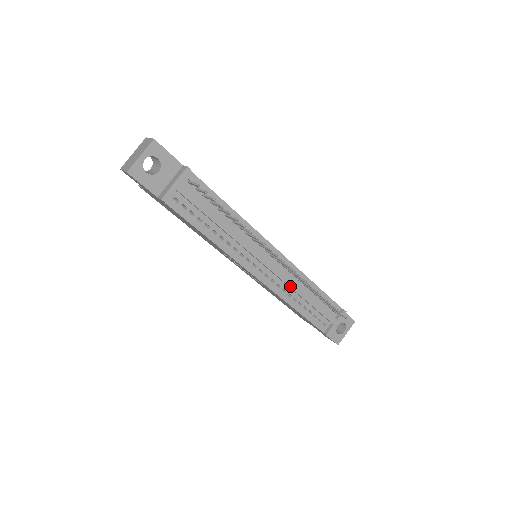
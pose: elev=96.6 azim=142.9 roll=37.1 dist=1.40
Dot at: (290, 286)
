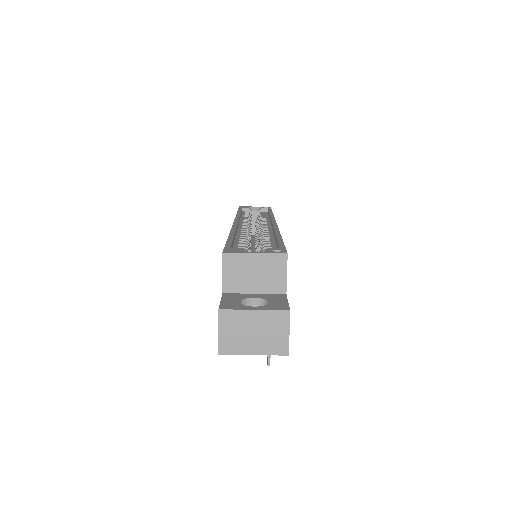
Dot at: occluded
